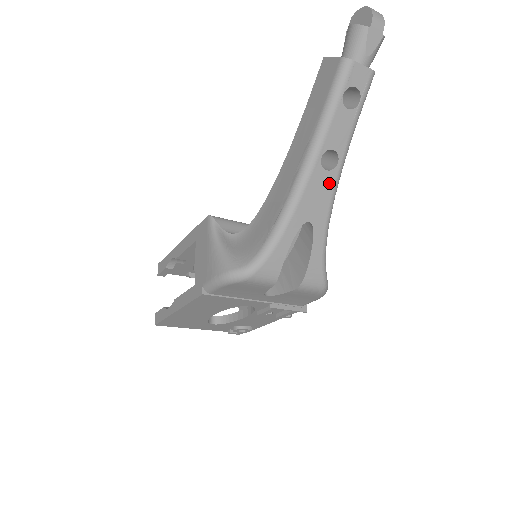
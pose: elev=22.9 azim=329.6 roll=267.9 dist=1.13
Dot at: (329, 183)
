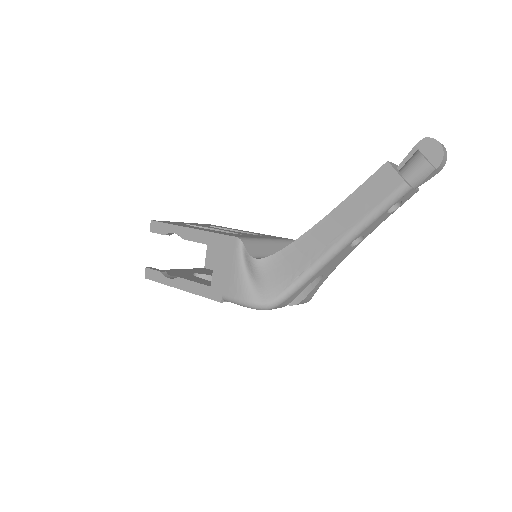
Dot at: (348, 252)
